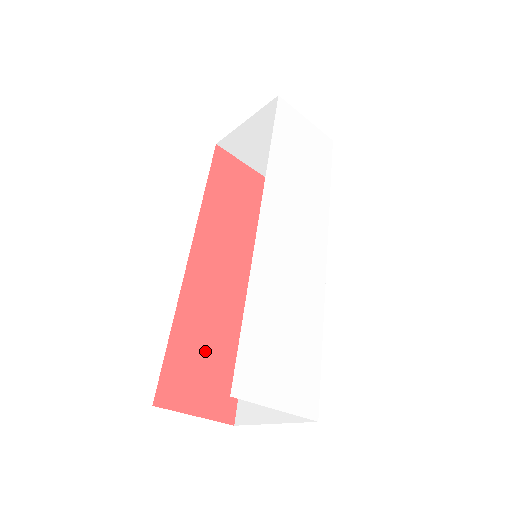
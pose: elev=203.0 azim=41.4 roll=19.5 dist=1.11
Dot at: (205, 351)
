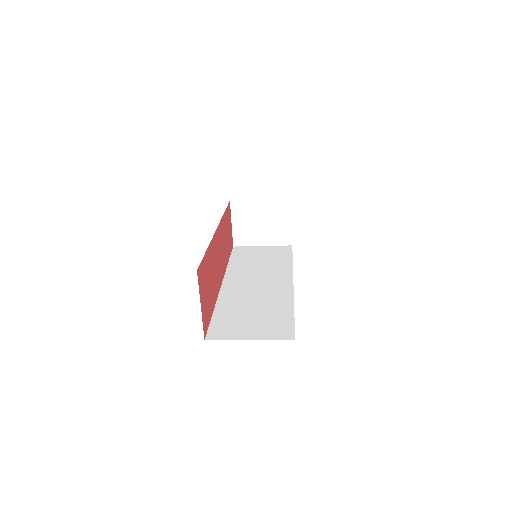
Dot at: (209, 281)
